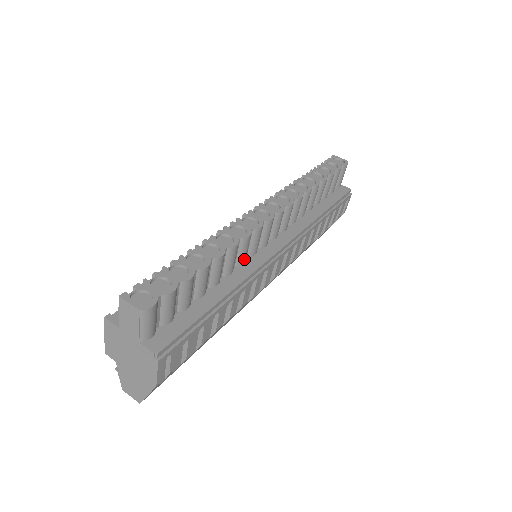
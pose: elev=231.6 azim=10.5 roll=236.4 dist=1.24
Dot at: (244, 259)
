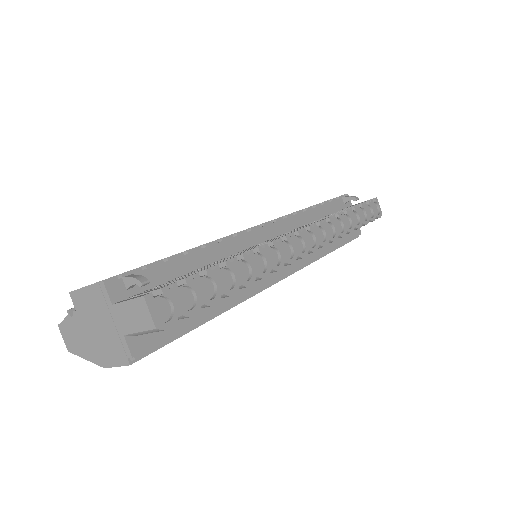
Dot at: occluded
